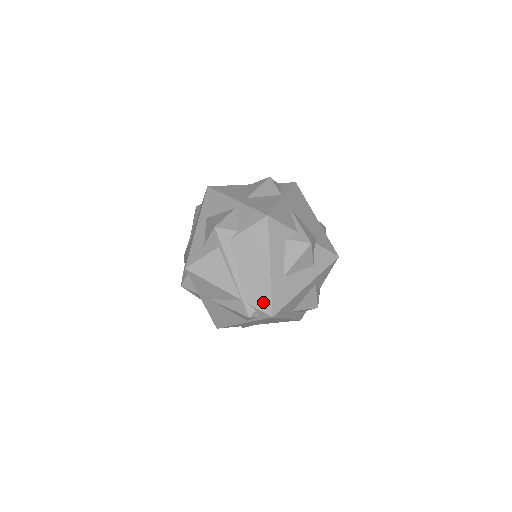
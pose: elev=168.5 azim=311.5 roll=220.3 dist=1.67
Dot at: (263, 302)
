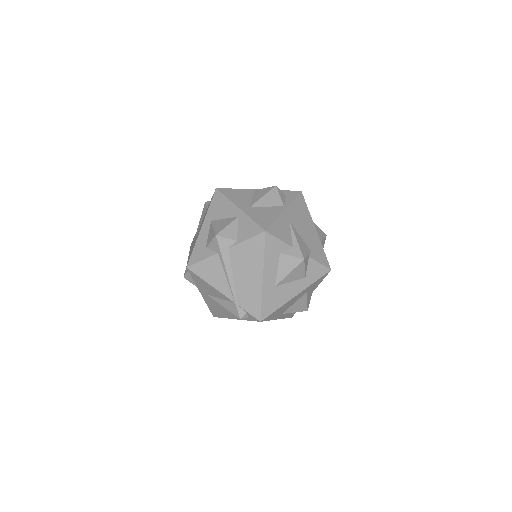
Dot at: (253, 307)
